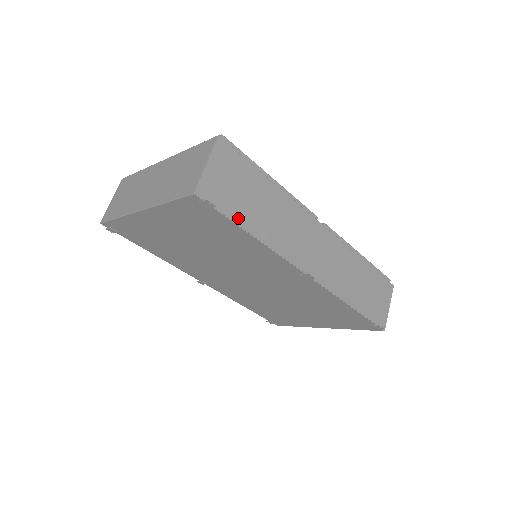
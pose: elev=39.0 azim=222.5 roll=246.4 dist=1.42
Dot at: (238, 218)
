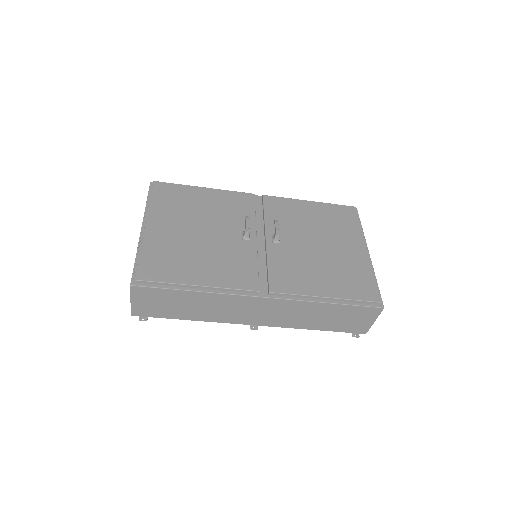
Dot at: (172, 316)
